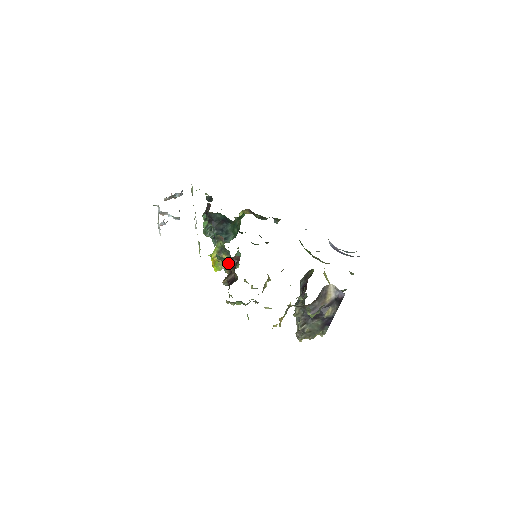
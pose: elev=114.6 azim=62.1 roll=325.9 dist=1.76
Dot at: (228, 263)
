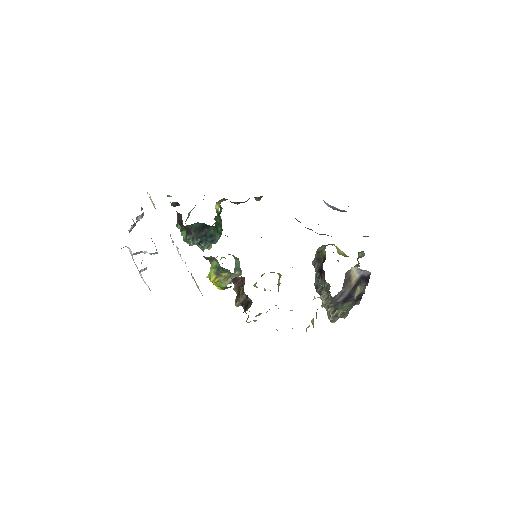
Dot at: occluded
